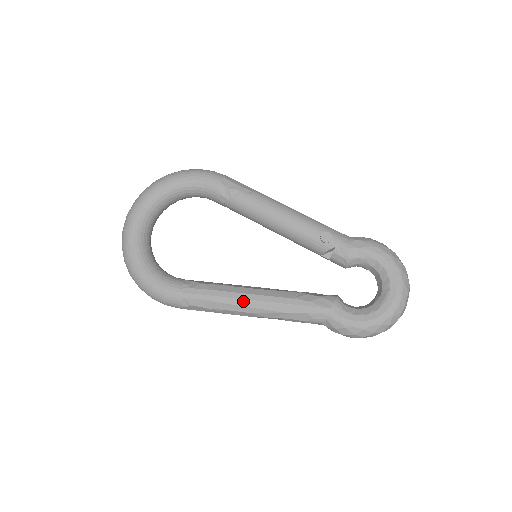
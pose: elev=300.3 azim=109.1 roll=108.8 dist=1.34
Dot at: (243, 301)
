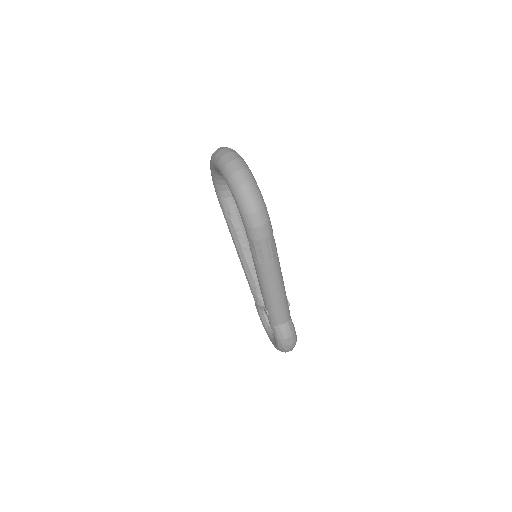
Dot at: (236, 249)
